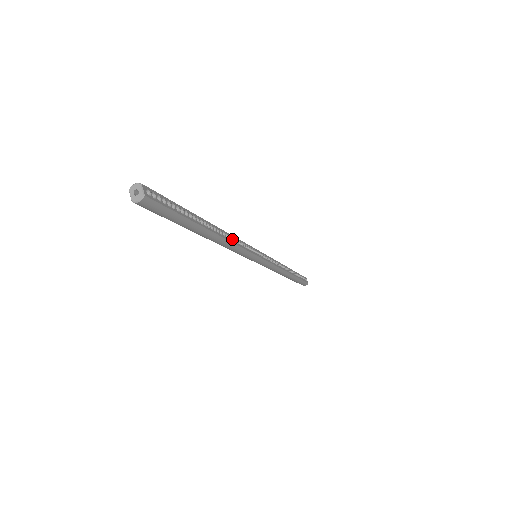
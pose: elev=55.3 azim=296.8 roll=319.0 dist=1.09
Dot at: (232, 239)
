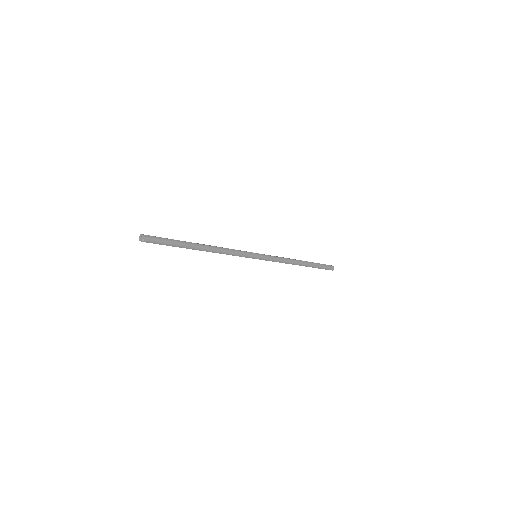
Dot at: (223, 248)
